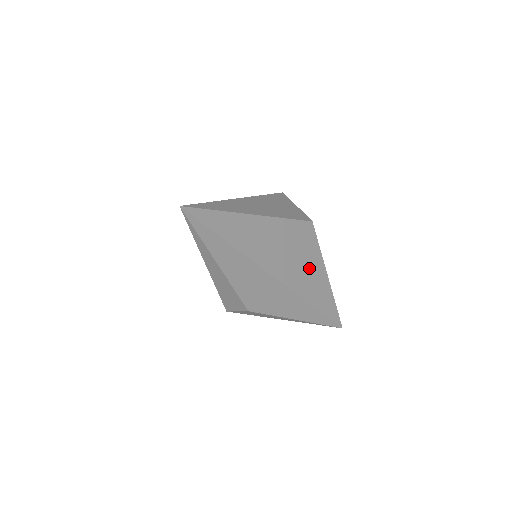
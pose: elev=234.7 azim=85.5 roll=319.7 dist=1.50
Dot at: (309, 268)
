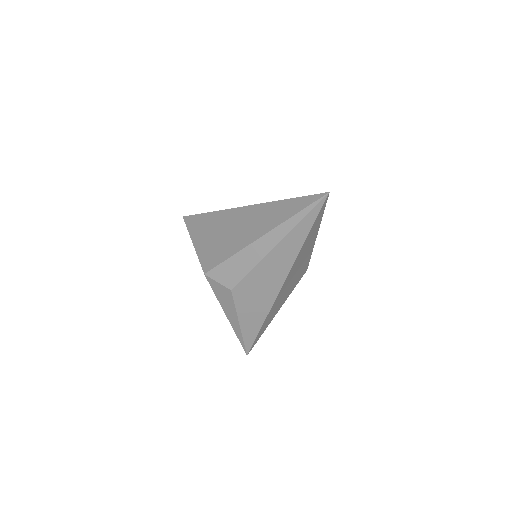
Dot at: (283, 298)
